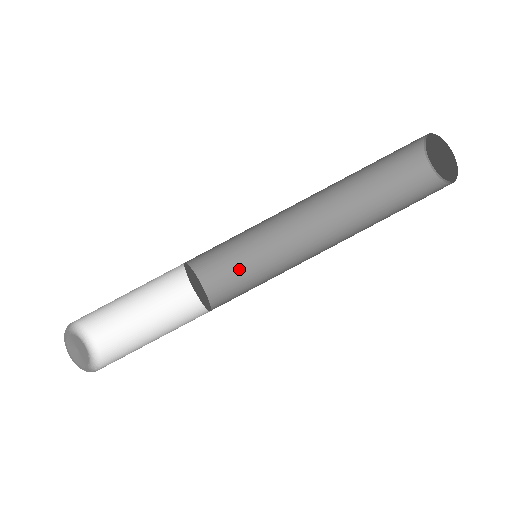
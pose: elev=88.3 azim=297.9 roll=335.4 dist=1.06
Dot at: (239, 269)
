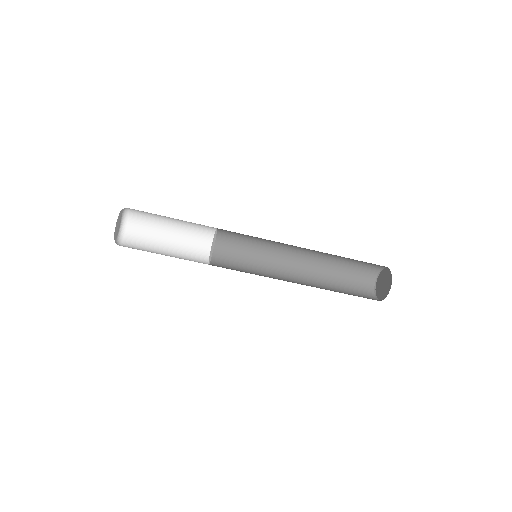
Dot at: (242, 240)
